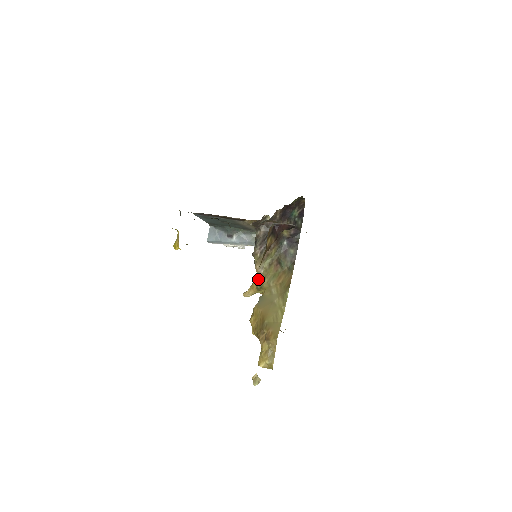
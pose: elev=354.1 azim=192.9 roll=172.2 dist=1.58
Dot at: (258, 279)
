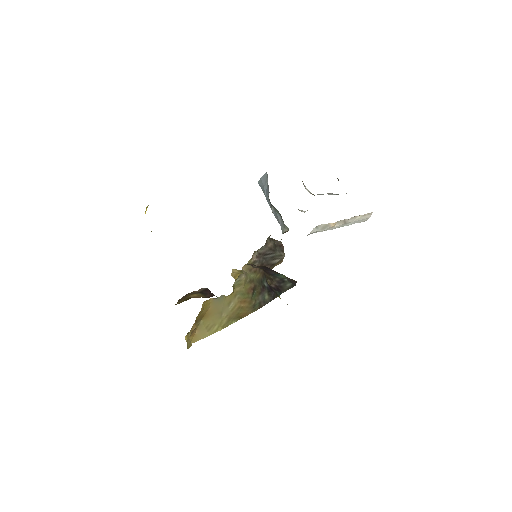
Dot at: (239, 278)
